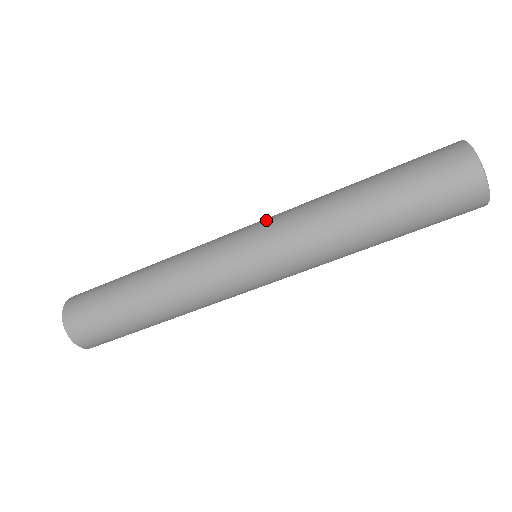
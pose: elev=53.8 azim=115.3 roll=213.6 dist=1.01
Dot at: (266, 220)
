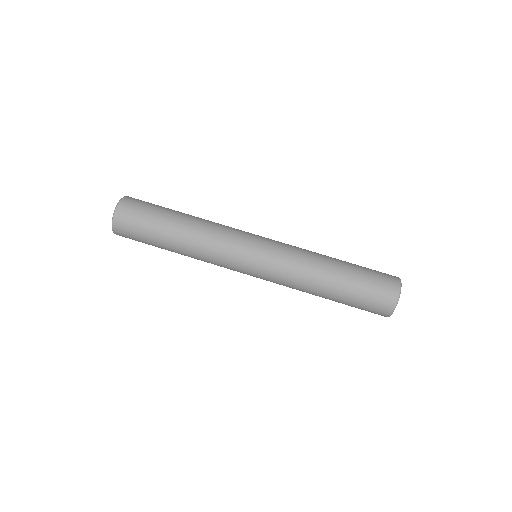
Dot at: occluded
